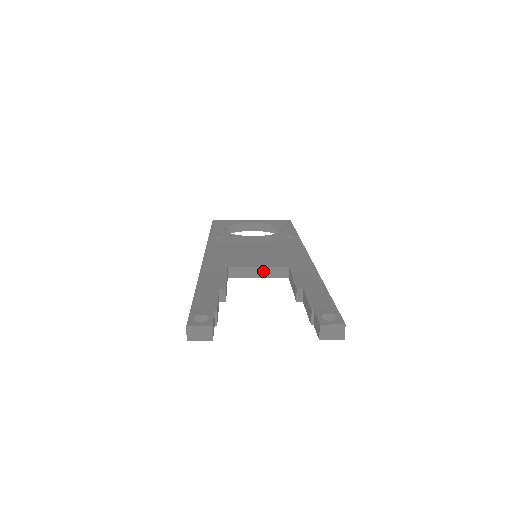
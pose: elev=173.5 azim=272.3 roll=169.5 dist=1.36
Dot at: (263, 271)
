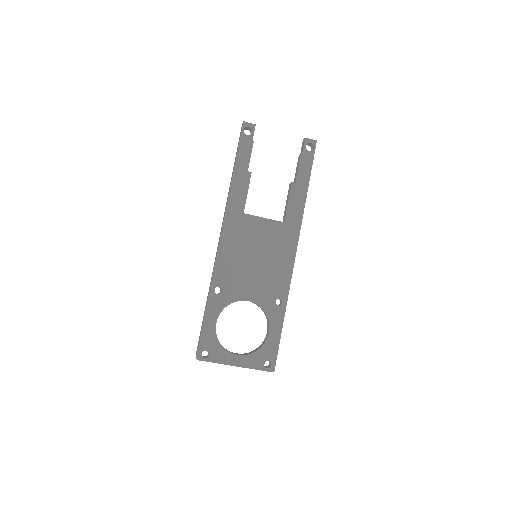
Dot at: occluded
